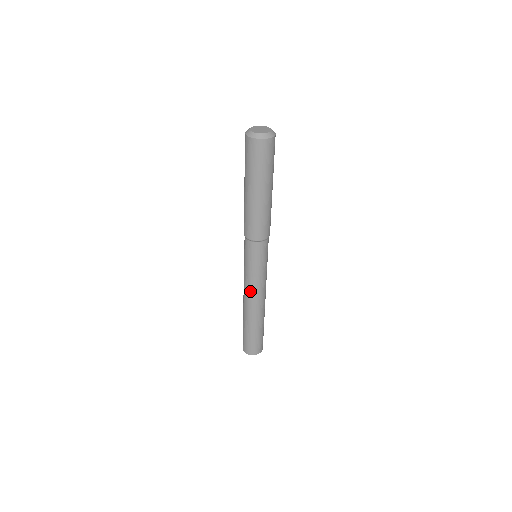
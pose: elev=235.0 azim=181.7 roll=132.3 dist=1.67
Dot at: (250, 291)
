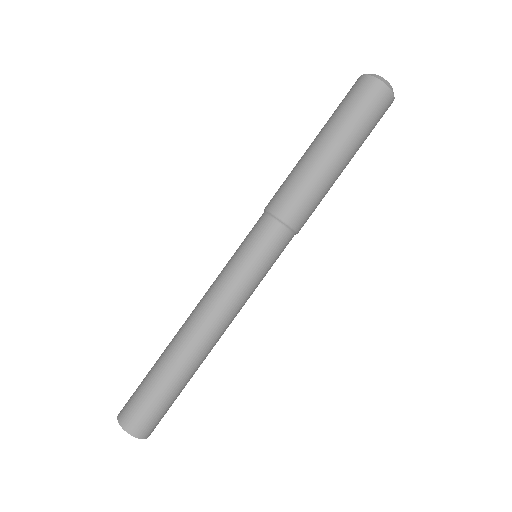
Dot at: (221, 308)
